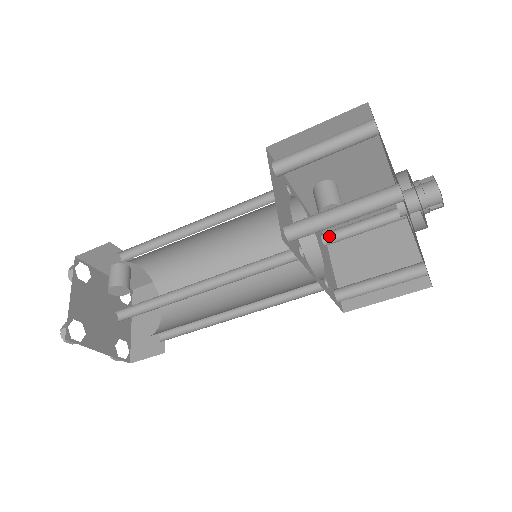
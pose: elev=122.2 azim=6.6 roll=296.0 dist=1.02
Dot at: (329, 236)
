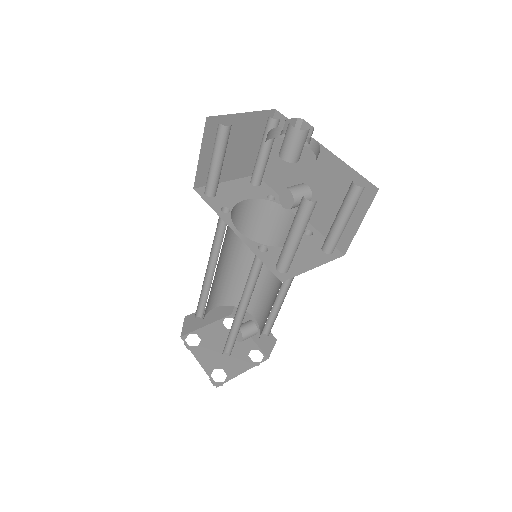
Dot at: (325, 241)
